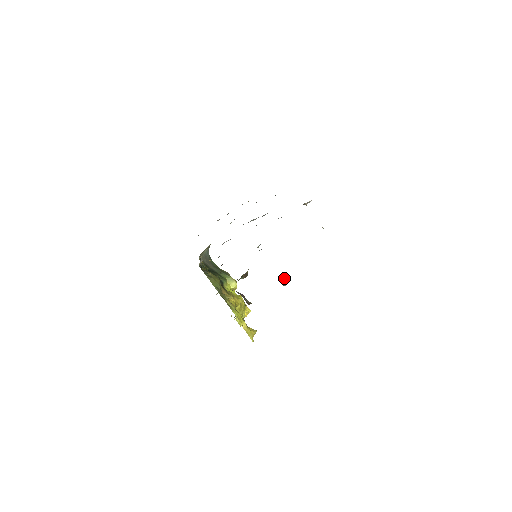
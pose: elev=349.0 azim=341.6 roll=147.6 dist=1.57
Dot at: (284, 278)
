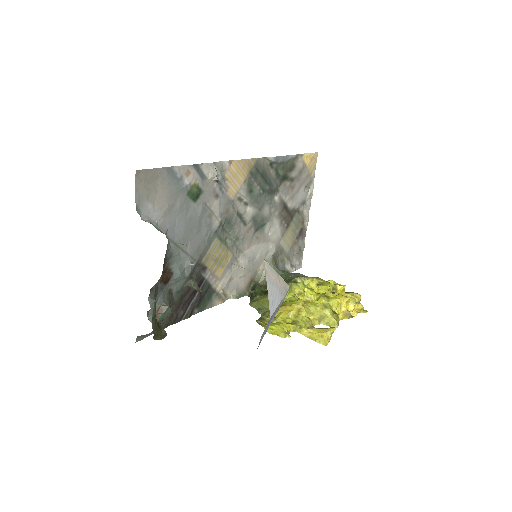
Dot at: (194, 286)
